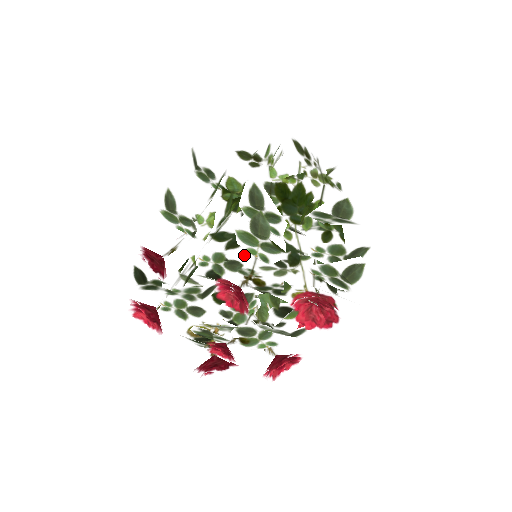
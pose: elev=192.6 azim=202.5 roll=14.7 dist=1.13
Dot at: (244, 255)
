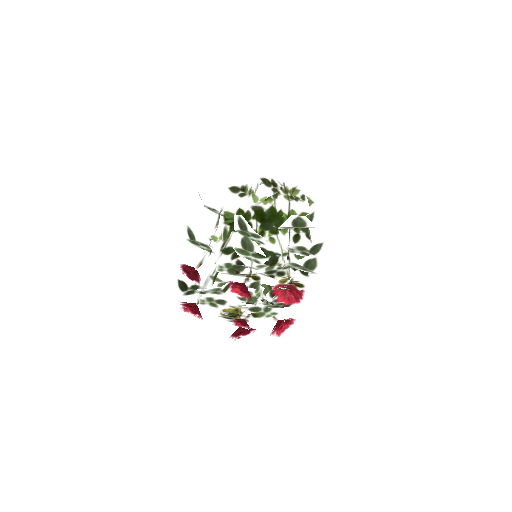
Dot at: (244, 261)
